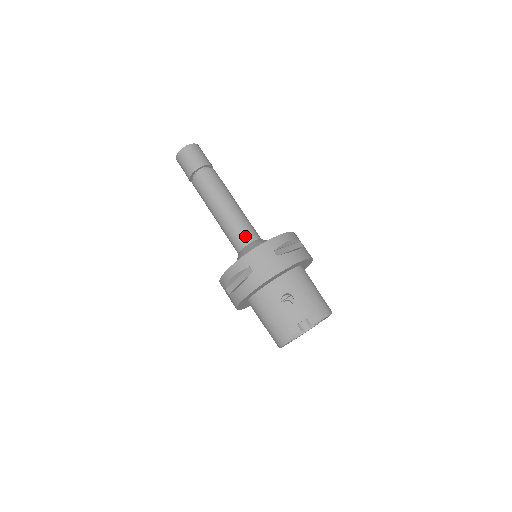
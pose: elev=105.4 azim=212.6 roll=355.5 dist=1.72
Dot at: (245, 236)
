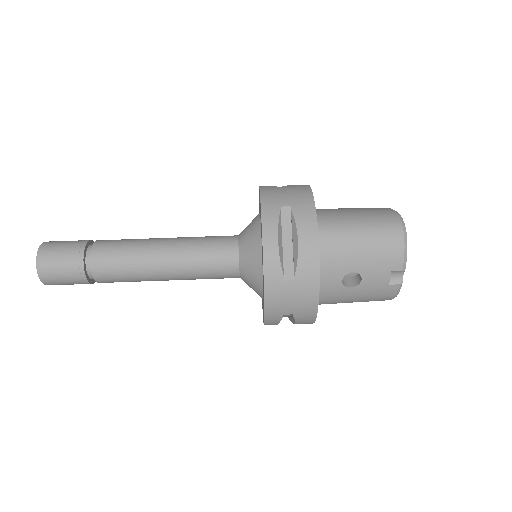
Dot at: (225, 269)
